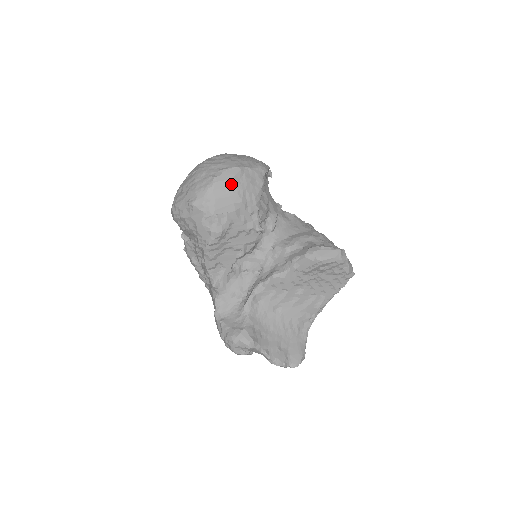
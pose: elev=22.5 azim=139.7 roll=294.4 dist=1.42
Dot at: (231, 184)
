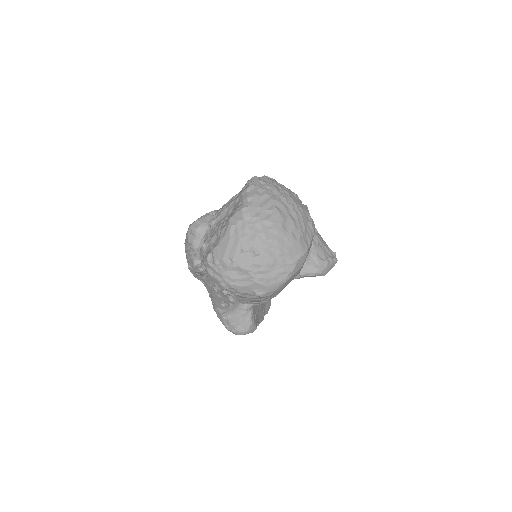
Dot at: (299, 271)
